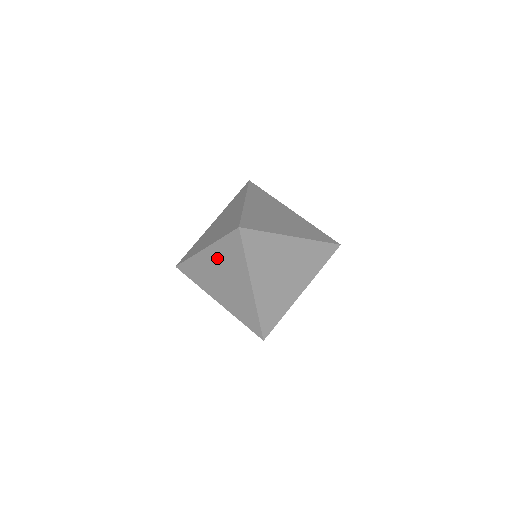
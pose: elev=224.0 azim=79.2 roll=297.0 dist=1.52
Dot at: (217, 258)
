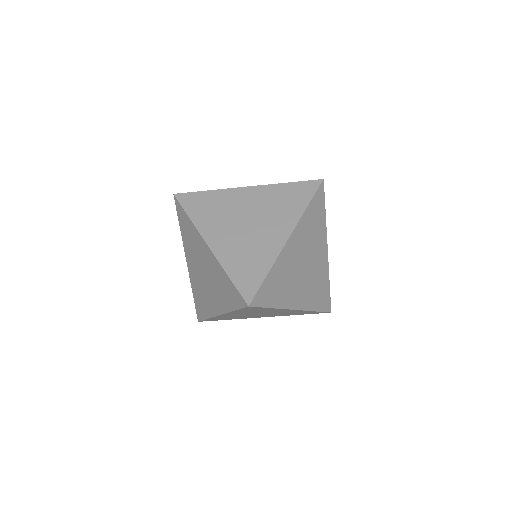
Dot at: (261, 198)
